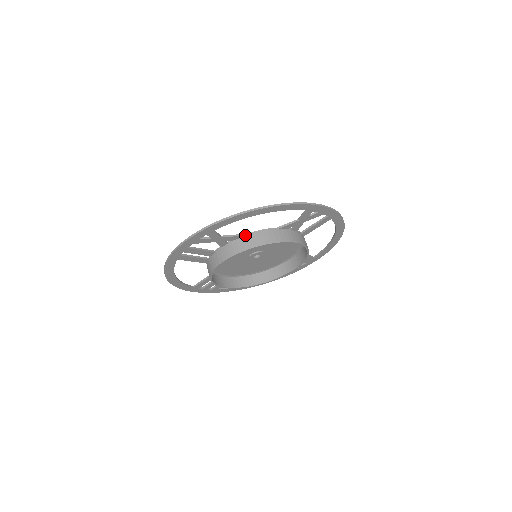
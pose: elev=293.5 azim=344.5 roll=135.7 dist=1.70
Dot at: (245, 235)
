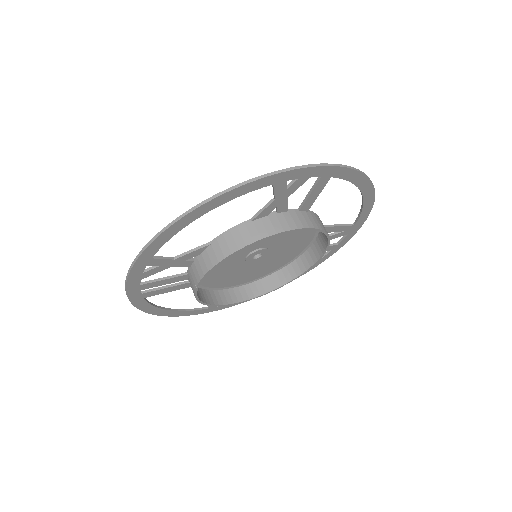
Dot at: (208, 244)
